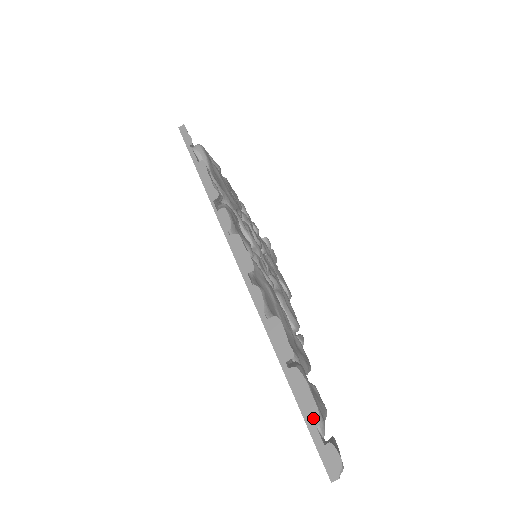
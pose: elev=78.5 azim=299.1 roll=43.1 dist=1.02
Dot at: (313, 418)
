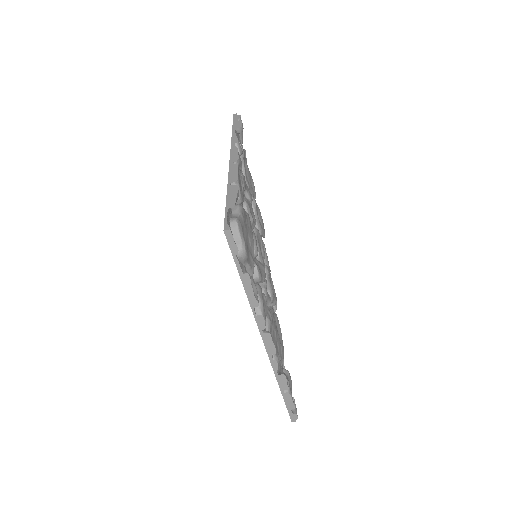
Dot at: (291, 407)
